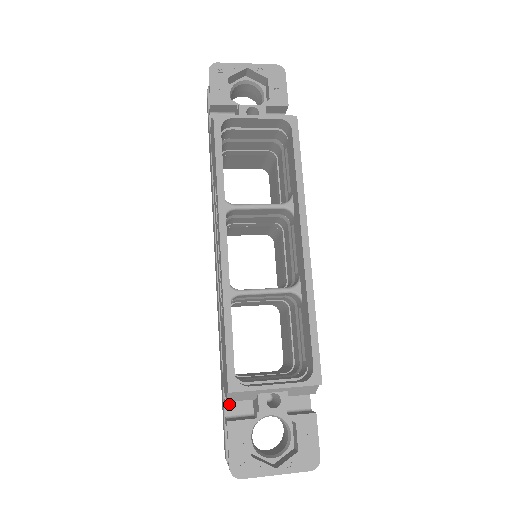
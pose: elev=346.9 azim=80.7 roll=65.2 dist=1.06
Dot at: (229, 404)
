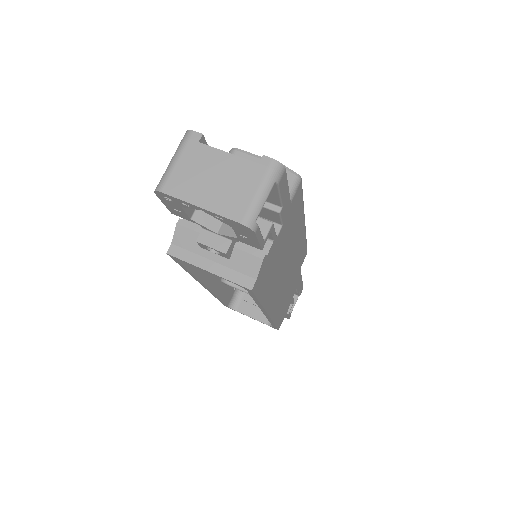
Dot at: occluded
